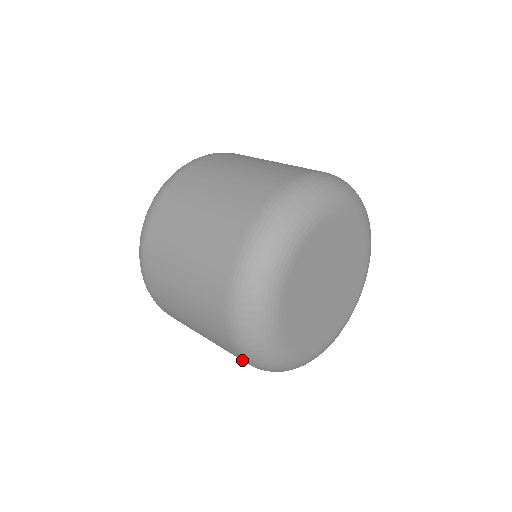
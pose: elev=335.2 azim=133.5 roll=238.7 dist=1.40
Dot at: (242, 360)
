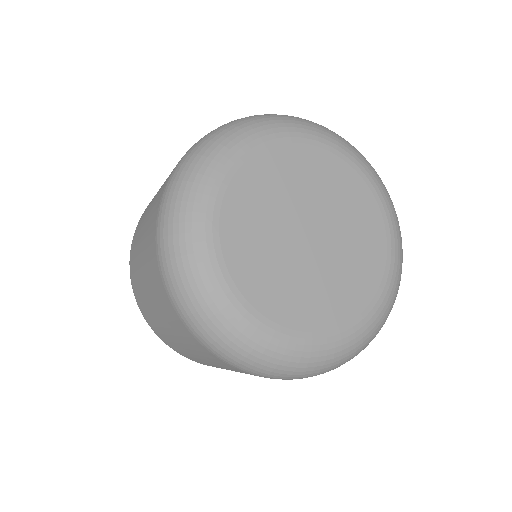
Dot at: (264, 377)
